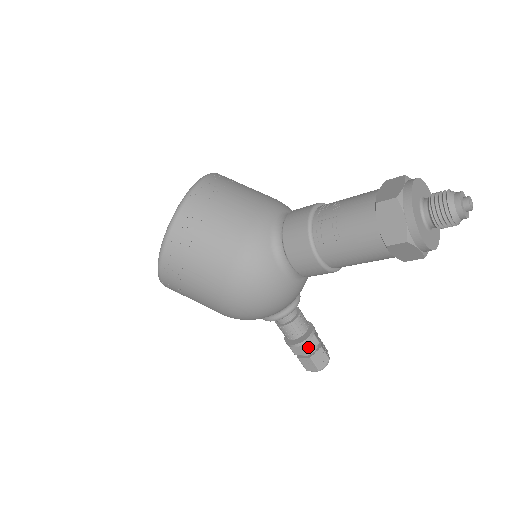
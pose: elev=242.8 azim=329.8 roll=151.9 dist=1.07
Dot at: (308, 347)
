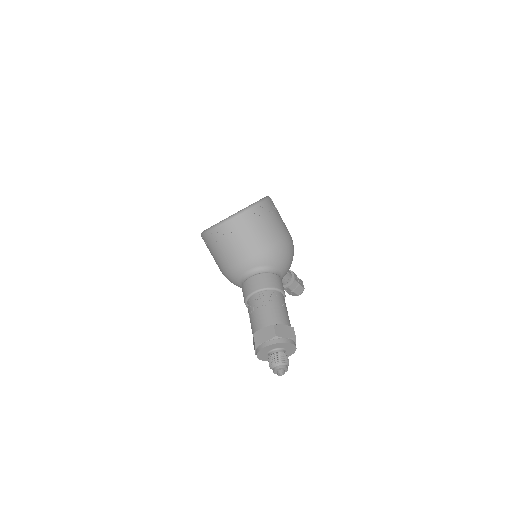
Dot at: (284, 289)
